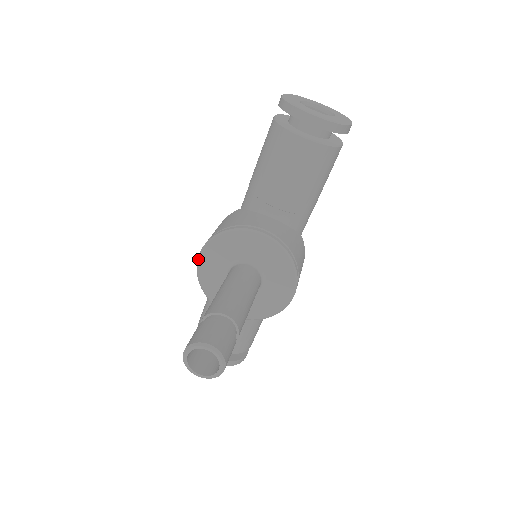
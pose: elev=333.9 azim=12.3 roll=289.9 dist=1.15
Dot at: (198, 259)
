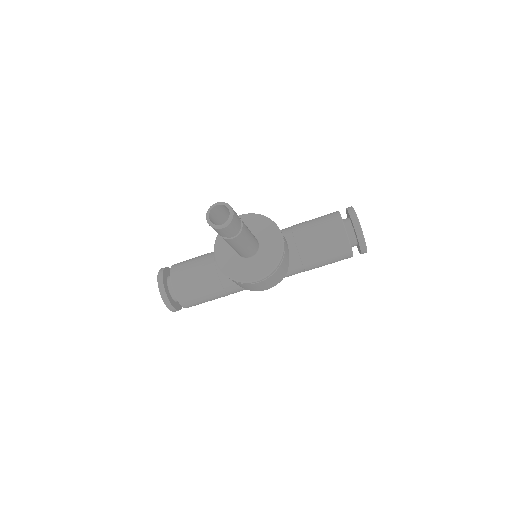
Dot at: occluded
